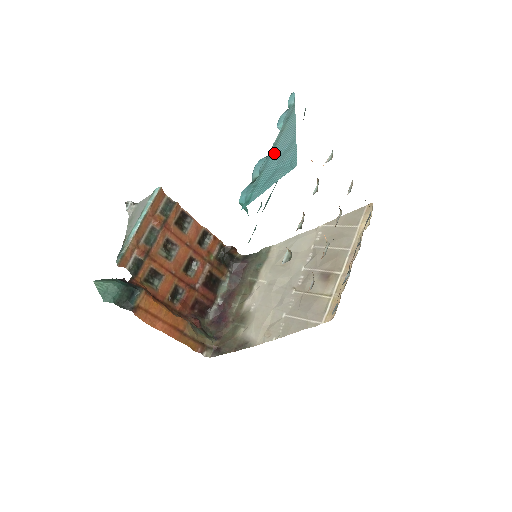
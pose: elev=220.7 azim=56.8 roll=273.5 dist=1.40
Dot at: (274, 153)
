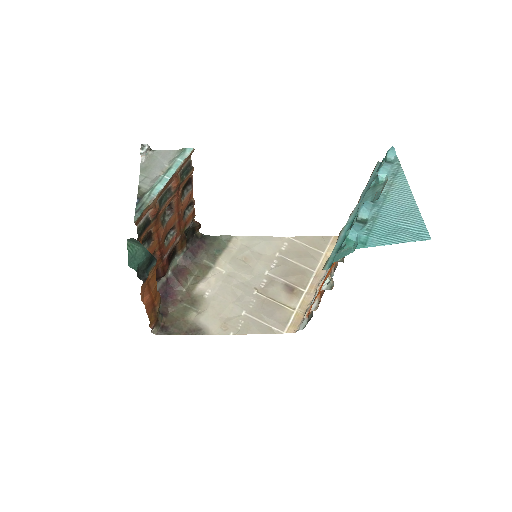
Dot at: (388, 206)
